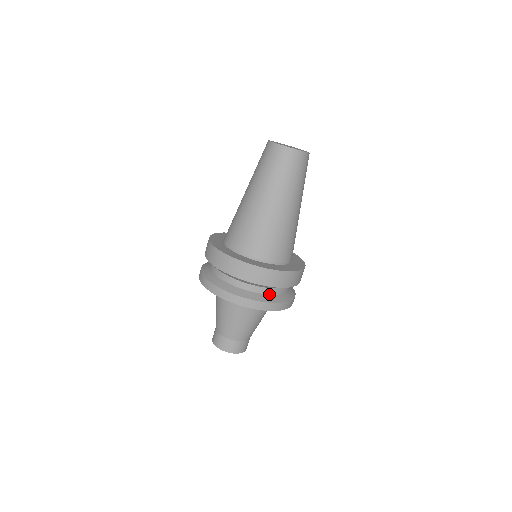
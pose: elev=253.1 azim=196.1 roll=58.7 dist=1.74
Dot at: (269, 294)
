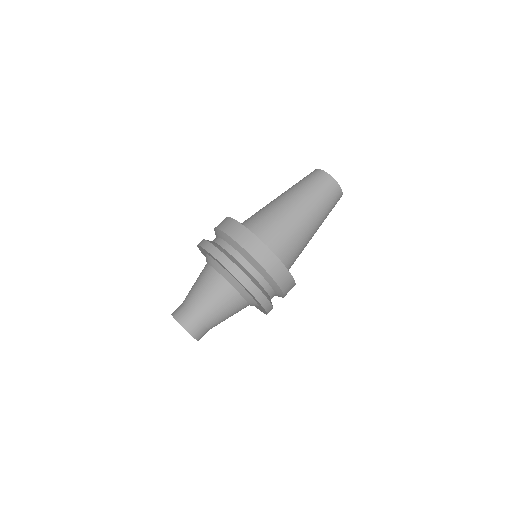
Dot at: (238, 261)
